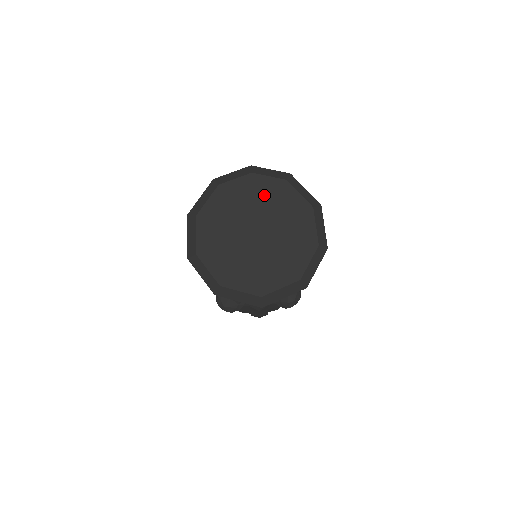
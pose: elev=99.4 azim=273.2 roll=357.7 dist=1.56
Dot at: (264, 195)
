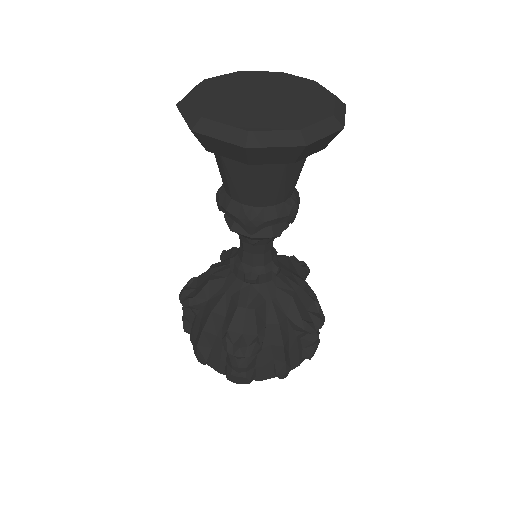
Dot at: (305, 91)
